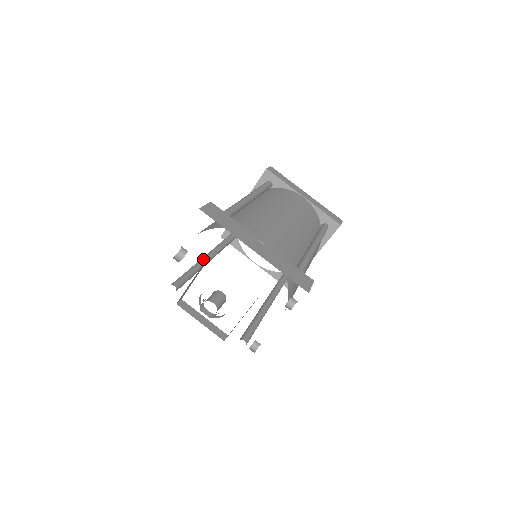
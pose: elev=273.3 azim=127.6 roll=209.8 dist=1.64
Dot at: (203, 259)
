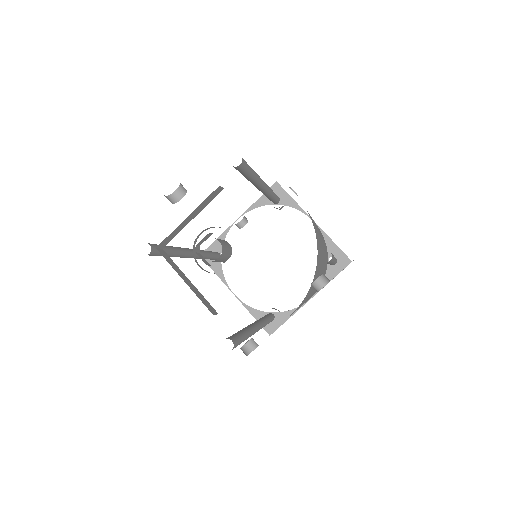
Dot at: (185, 248)
